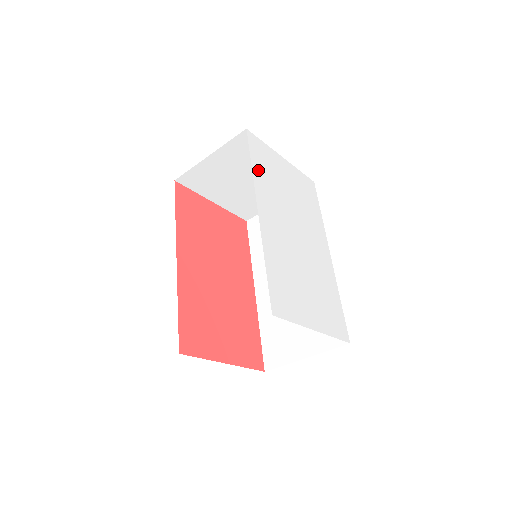
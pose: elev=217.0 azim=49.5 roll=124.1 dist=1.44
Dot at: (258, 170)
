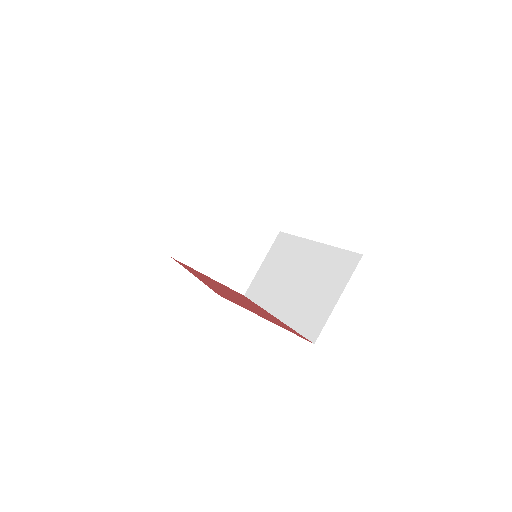
Dot at: occluded
